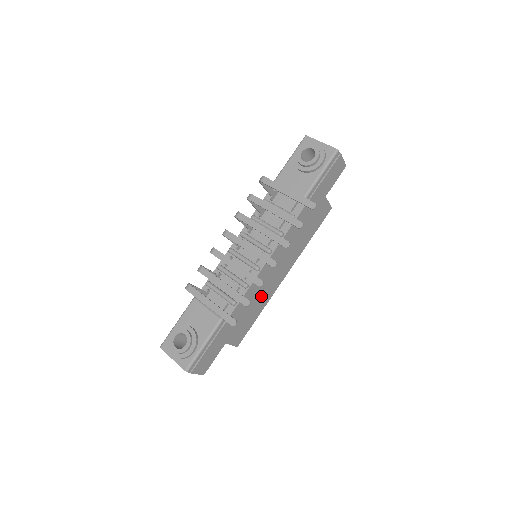
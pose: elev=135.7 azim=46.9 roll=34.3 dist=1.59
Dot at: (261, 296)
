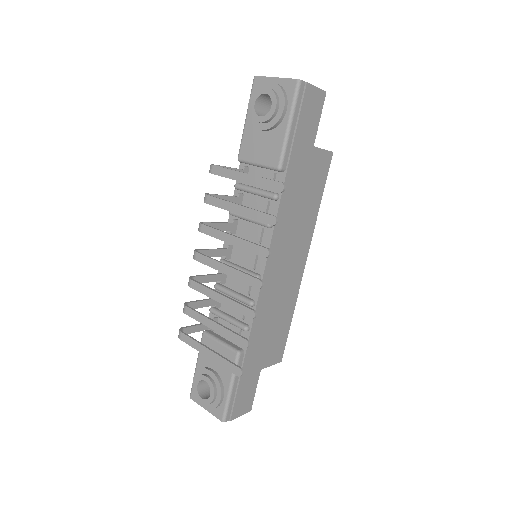
Dot at: (282, 300)
